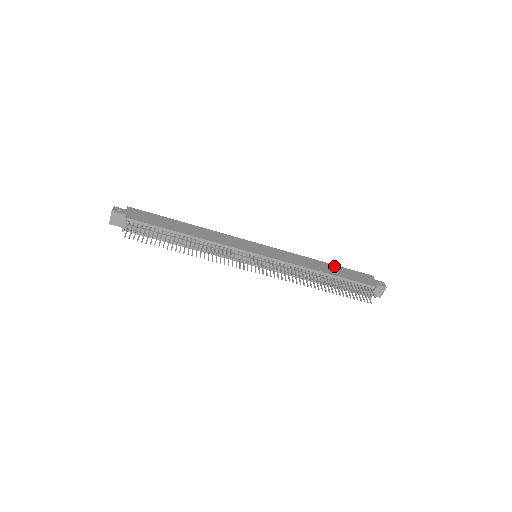
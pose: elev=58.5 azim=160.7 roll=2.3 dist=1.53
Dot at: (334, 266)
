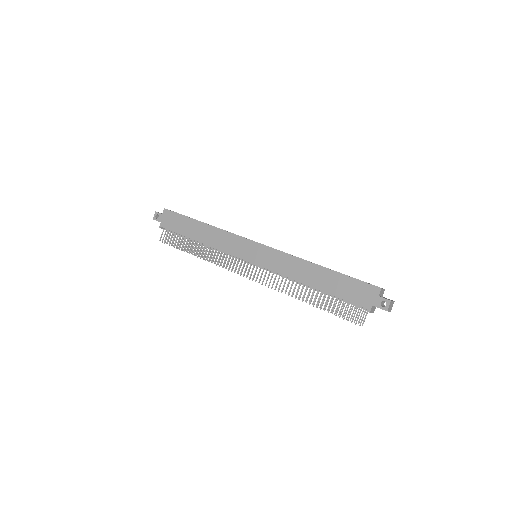
Dot at: (331, 273)
